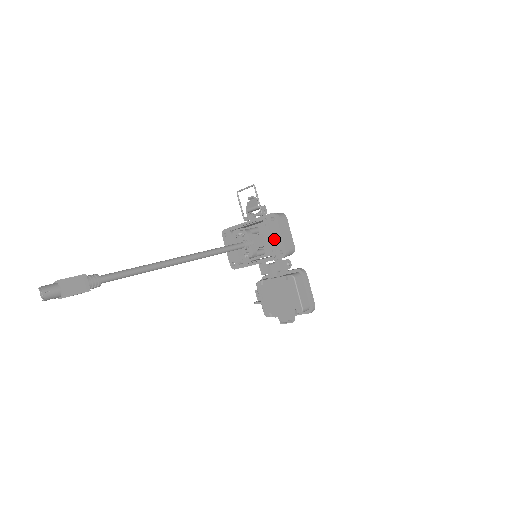
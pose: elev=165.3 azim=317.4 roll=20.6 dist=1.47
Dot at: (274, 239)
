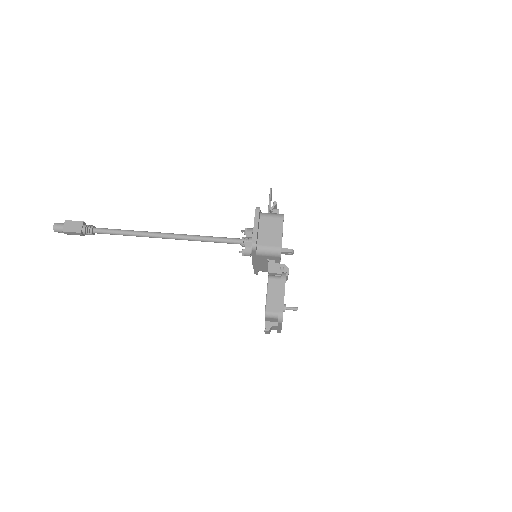
Dot at: occluded
